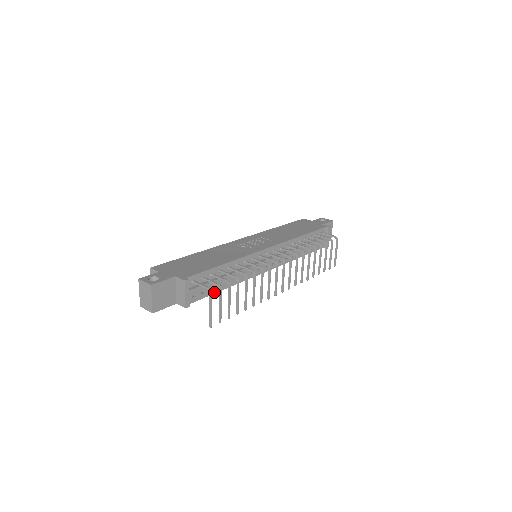
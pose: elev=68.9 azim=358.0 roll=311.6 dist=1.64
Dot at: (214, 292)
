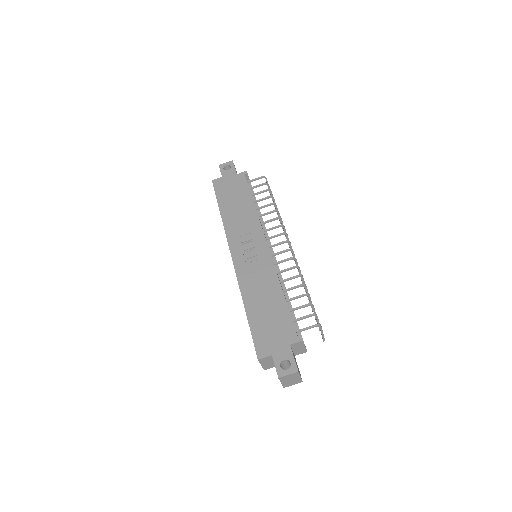
Dot at: occluded
